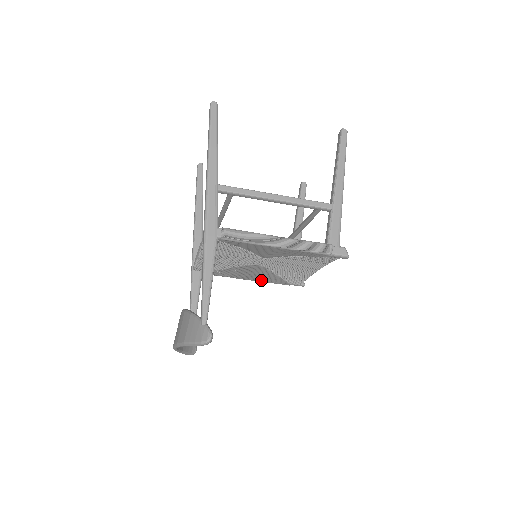
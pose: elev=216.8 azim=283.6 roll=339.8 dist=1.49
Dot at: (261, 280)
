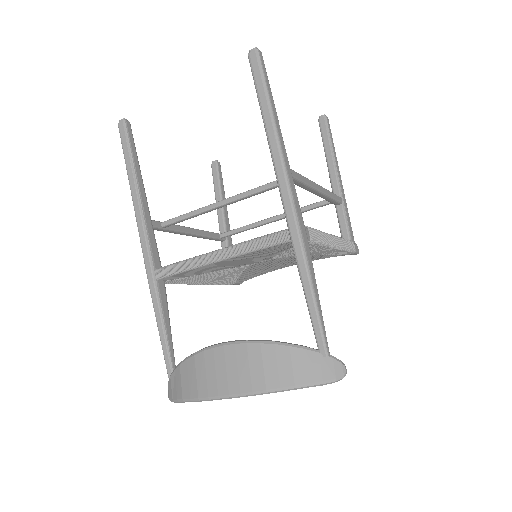
Dot at: (213, 283)
